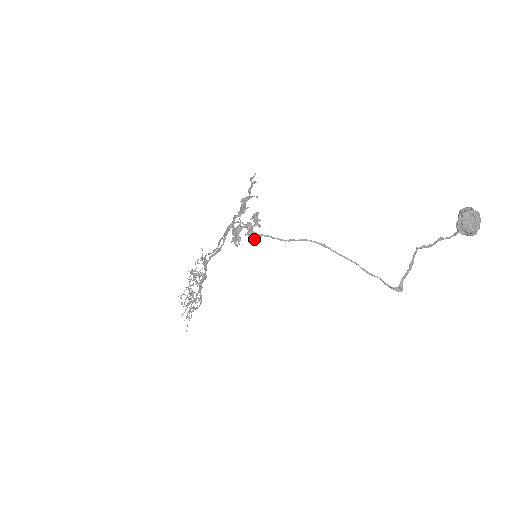
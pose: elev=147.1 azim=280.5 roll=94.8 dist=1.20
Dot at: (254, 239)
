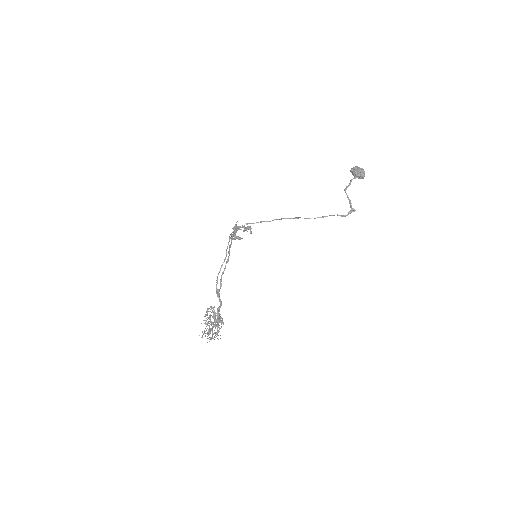
Dot at: occluded
